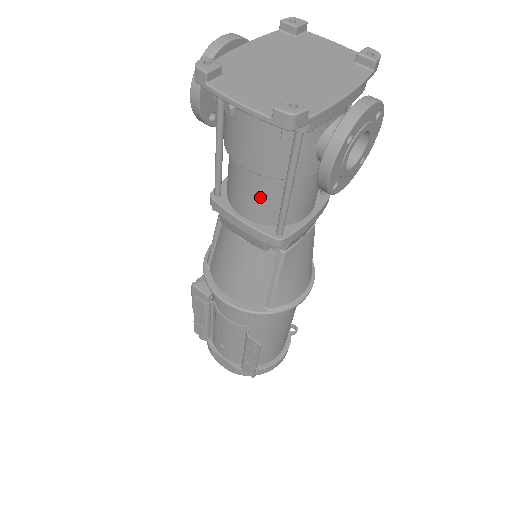
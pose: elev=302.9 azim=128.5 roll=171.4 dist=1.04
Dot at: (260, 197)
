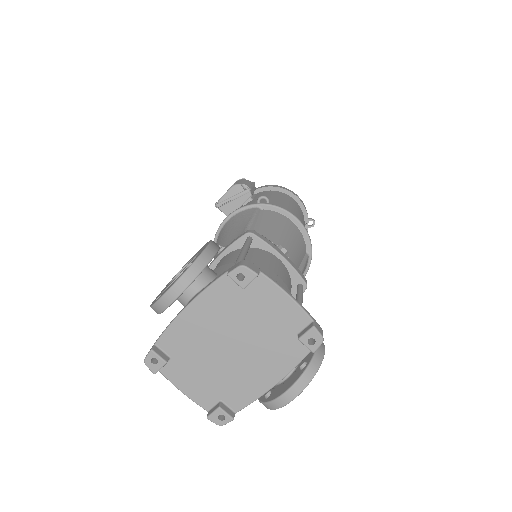
Dot at: occluded
